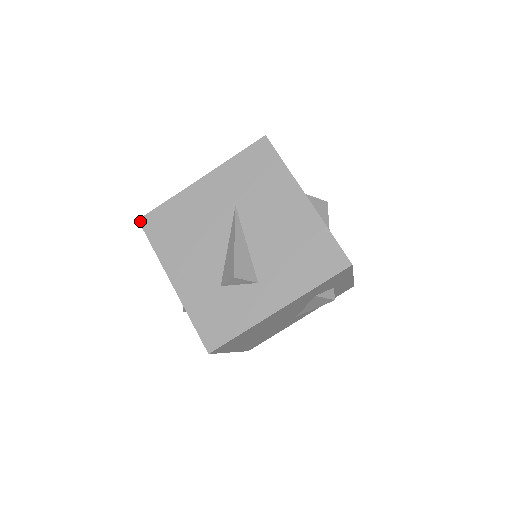
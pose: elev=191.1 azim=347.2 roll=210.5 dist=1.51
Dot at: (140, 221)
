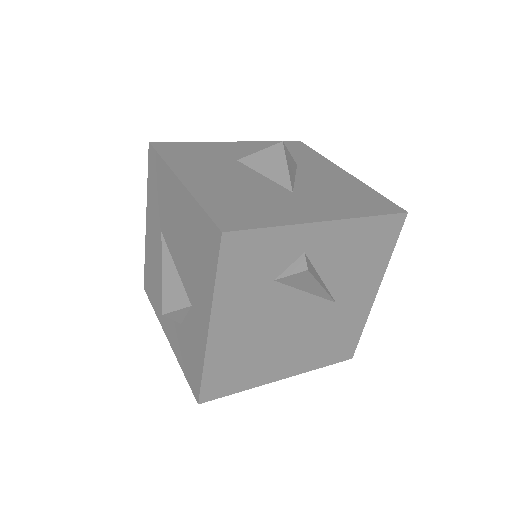
Dot at: (144, 289)
